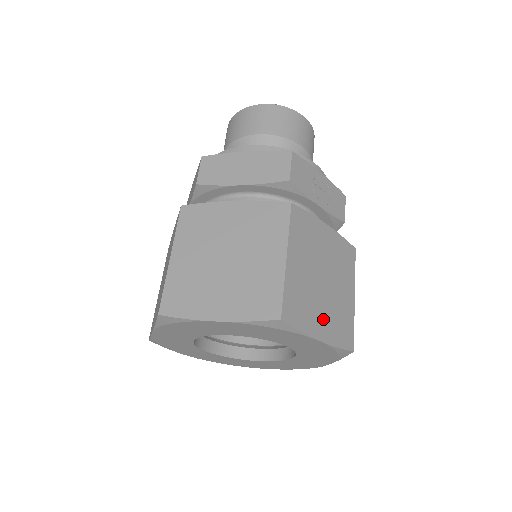
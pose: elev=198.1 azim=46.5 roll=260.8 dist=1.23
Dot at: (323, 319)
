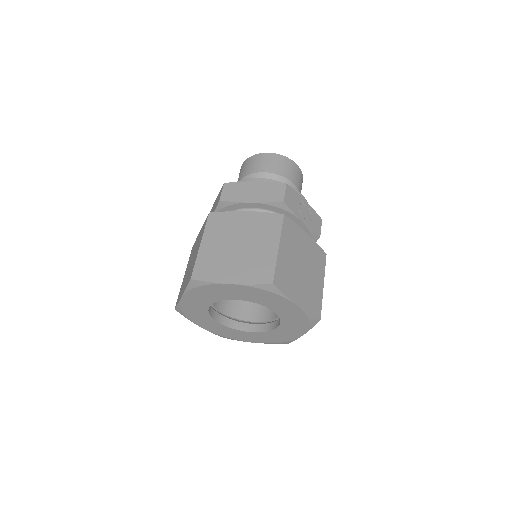
Dot at: (300, 292)
